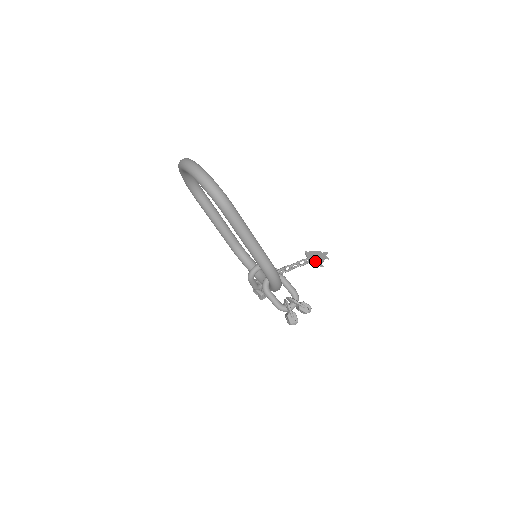
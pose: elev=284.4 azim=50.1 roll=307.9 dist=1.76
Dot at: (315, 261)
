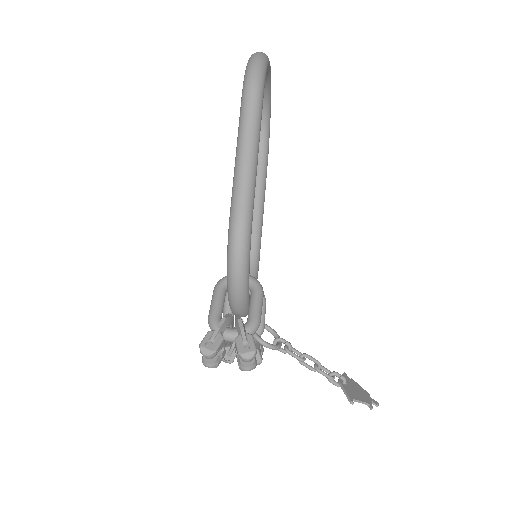
Dot at: (347, 388)
